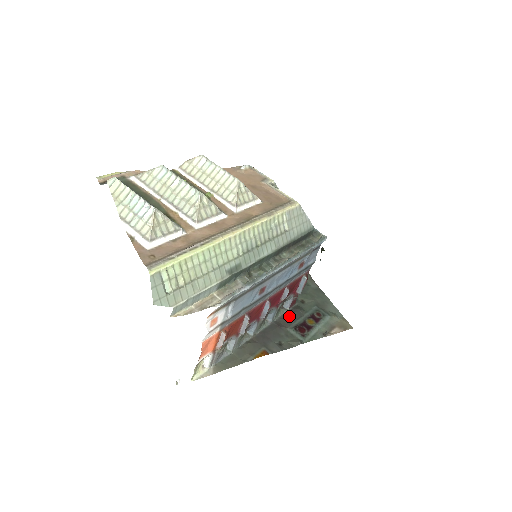
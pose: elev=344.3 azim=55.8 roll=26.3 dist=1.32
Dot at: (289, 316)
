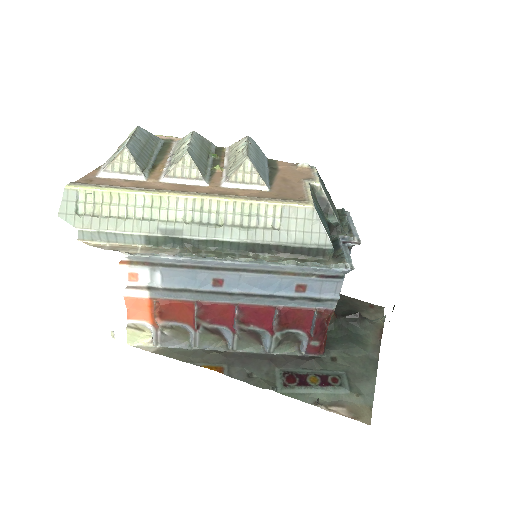
Dot at: (295, 359)
